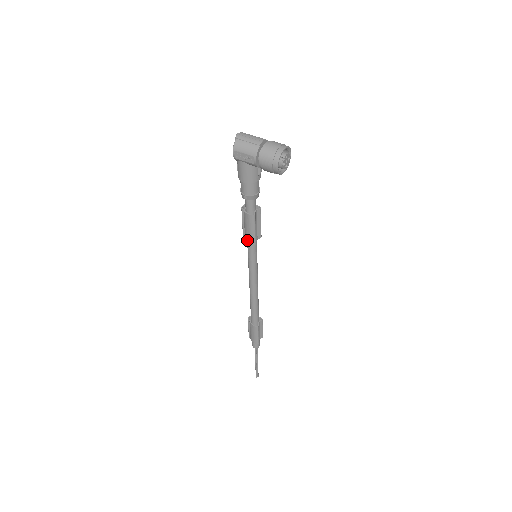
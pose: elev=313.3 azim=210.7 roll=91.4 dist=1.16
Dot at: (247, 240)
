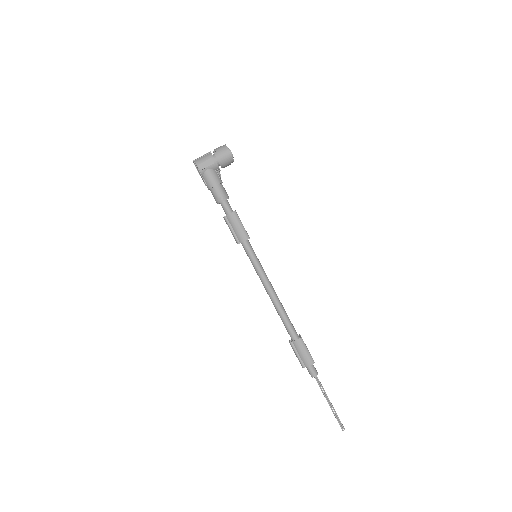
Dot at: (242, 240)
